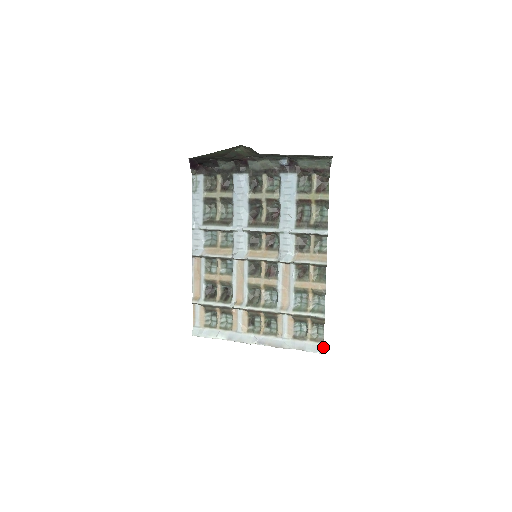
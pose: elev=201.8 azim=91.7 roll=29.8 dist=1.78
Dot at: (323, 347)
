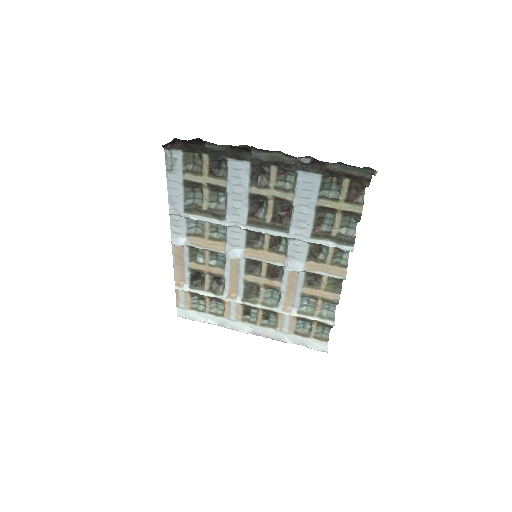
Dot at: (327, 346)
